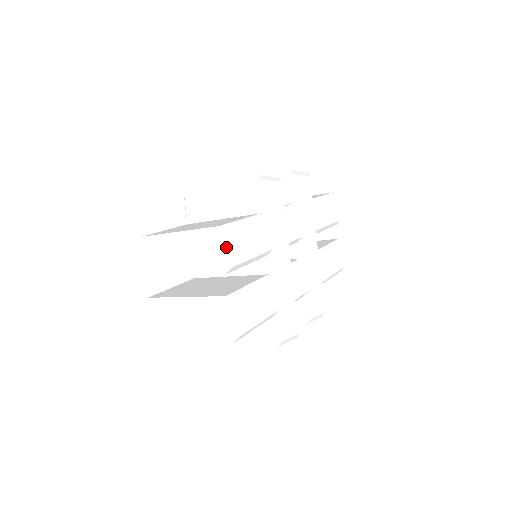
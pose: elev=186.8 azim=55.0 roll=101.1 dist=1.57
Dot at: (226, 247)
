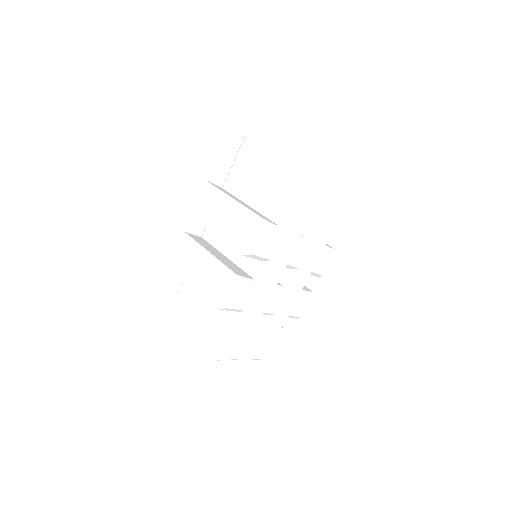
Dot at: occluded
